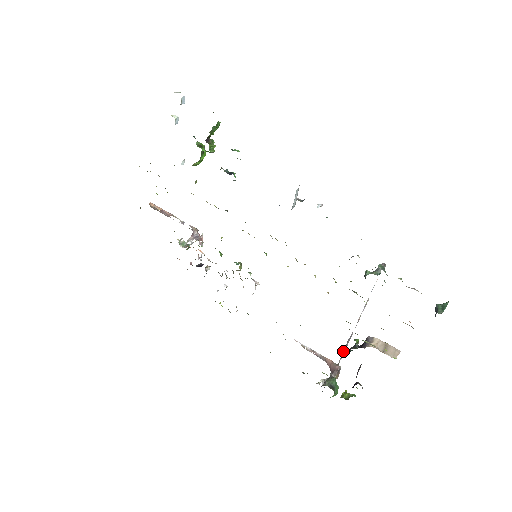
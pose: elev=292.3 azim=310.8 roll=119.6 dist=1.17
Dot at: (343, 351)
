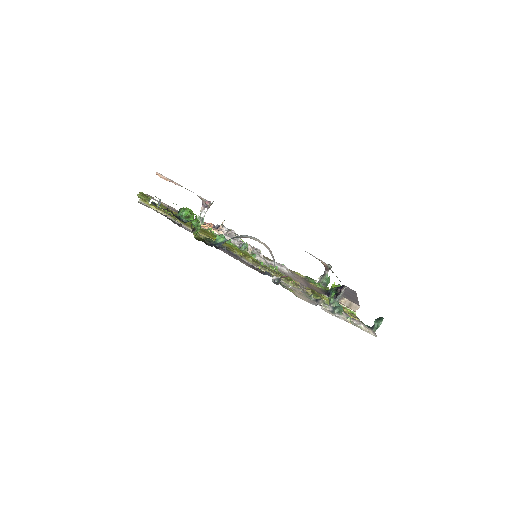
Dot at: (331, 270)
